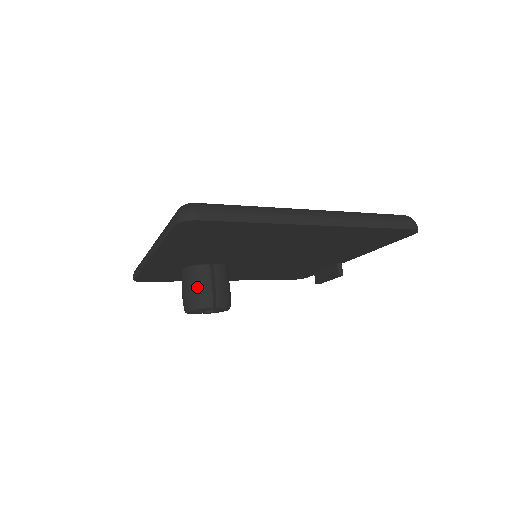
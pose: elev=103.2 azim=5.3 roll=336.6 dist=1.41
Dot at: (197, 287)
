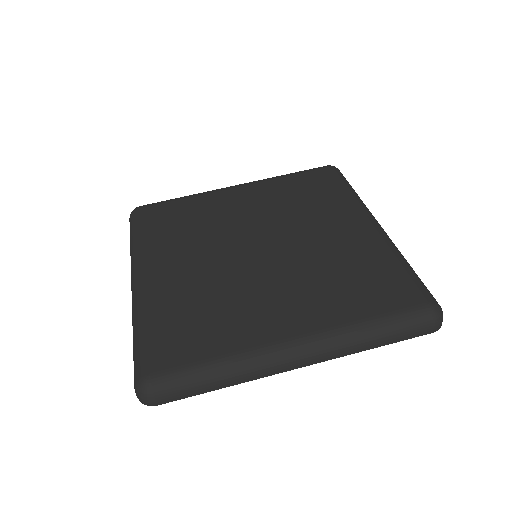
Dot at: occluded
